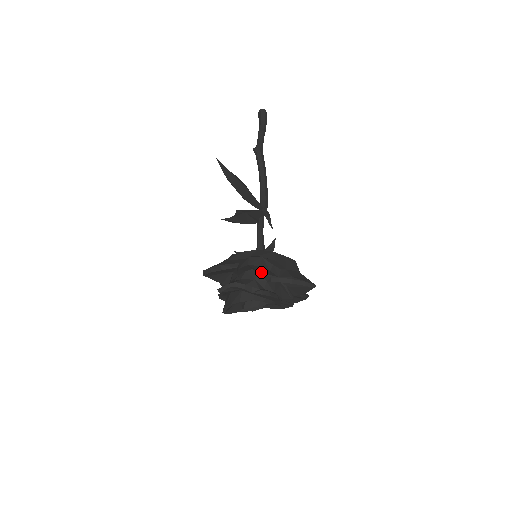
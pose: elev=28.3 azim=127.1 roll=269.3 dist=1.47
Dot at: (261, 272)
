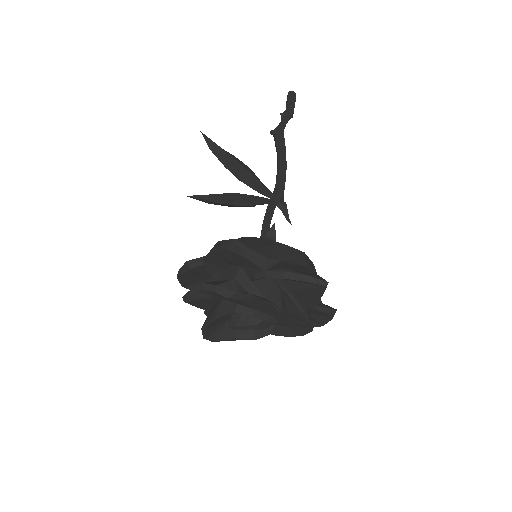
Dot at: (243, 267)
